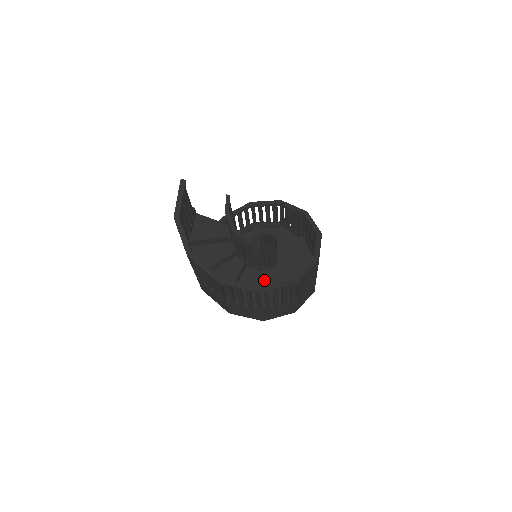
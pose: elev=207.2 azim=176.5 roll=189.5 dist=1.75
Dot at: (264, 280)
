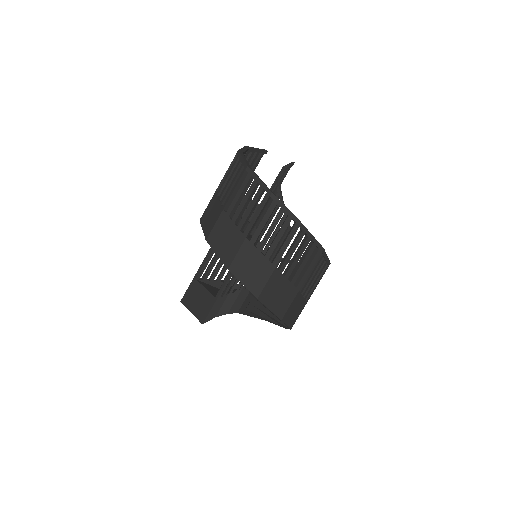
Dot at: occluded
